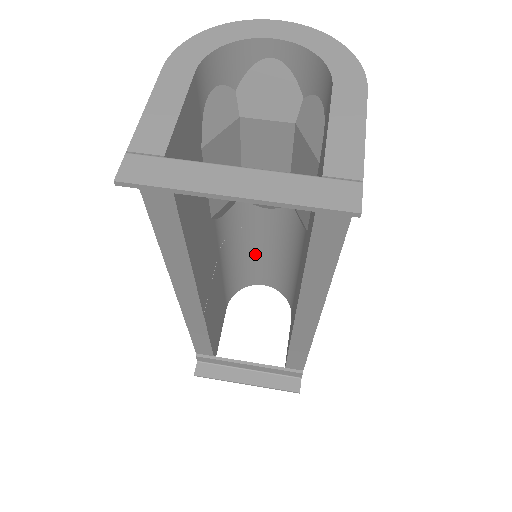
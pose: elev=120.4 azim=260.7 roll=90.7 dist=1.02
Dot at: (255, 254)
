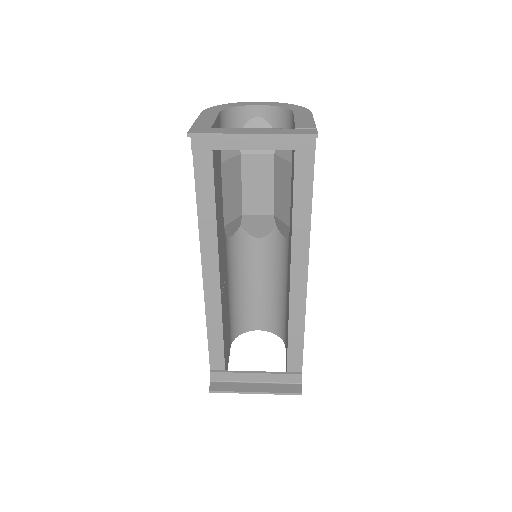
Dot at: (251, 290)
